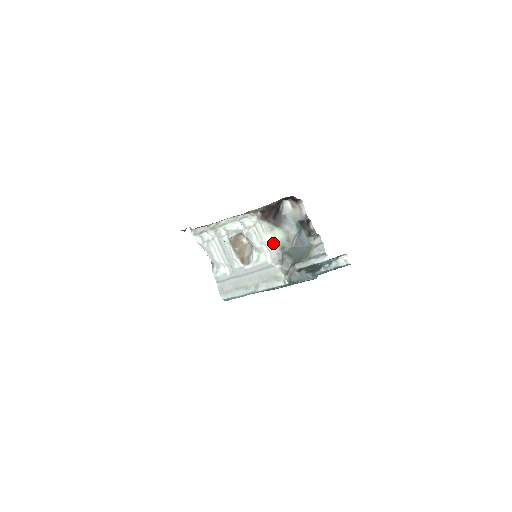
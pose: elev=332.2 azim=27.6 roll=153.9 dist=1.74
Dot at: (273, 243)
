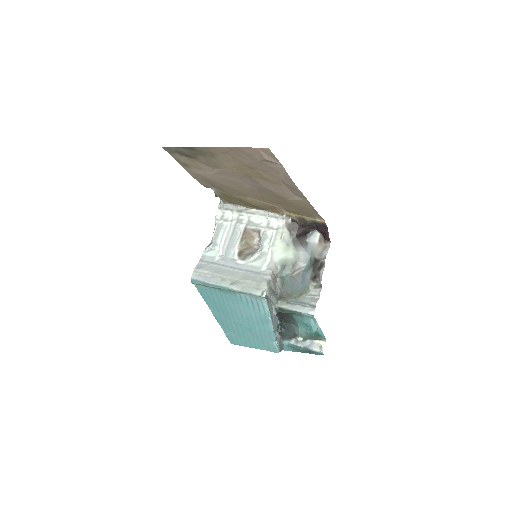
Dot at: (280, 255)
